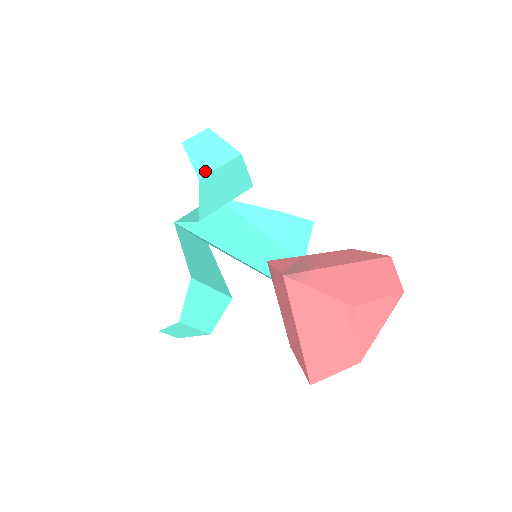
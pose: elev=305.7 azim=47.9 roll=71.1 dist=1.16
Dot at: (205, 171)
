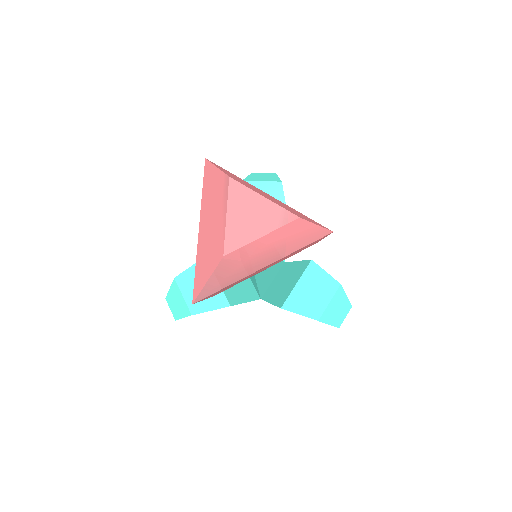
Dot at: (250, 180)
